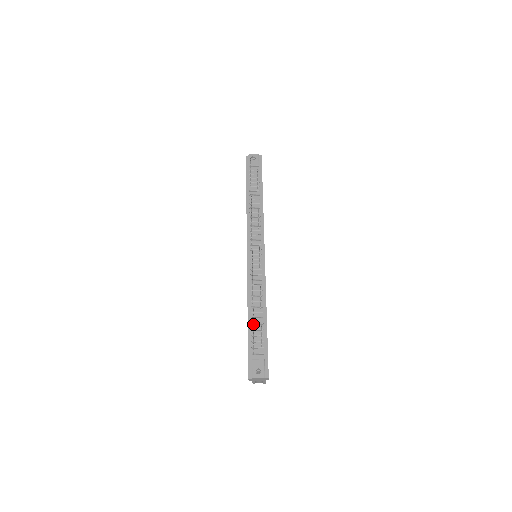
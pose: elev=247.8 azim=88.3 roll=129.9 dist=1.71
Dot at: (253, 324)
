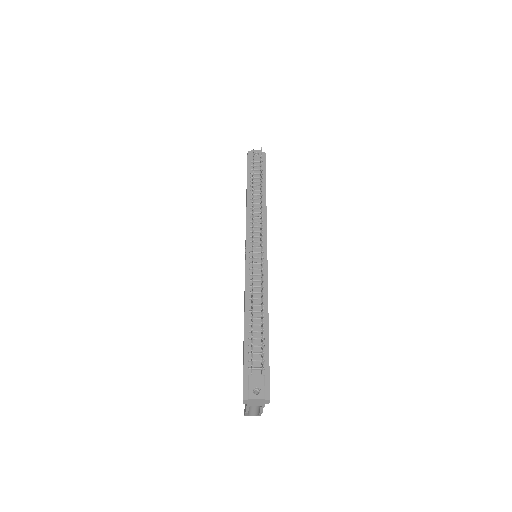
Dot at: occluded
